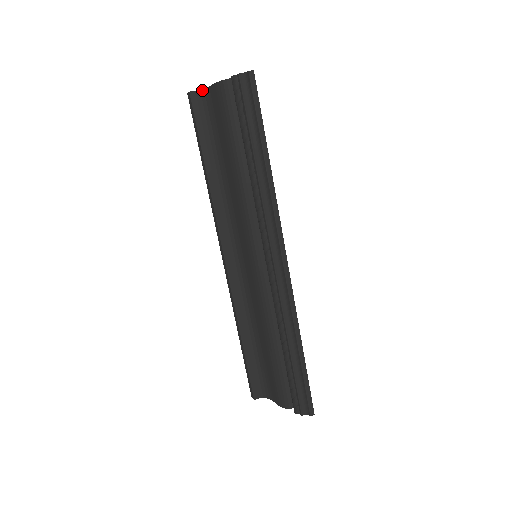
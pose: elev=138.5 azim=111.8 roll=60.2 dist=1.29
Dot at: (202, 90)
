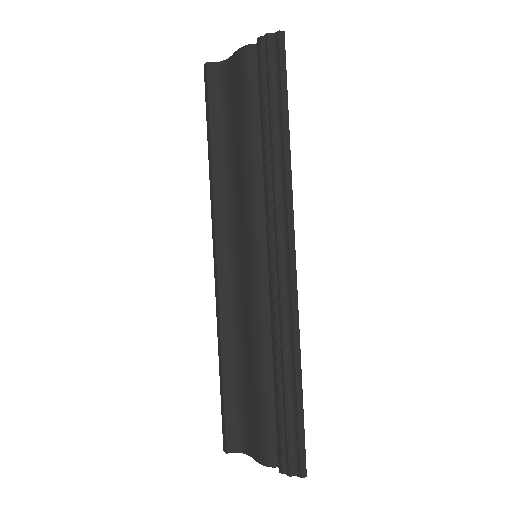
Dot at: (221, 62)
